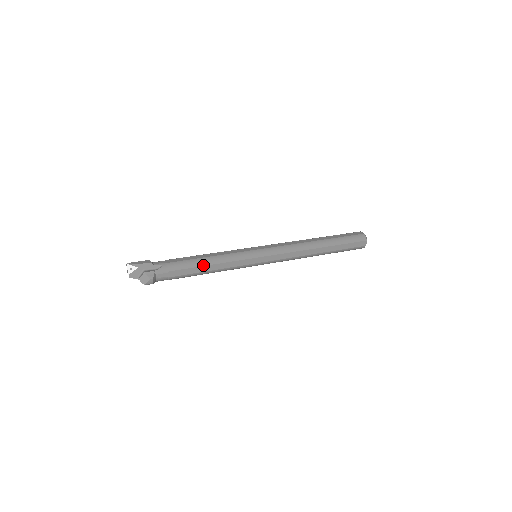
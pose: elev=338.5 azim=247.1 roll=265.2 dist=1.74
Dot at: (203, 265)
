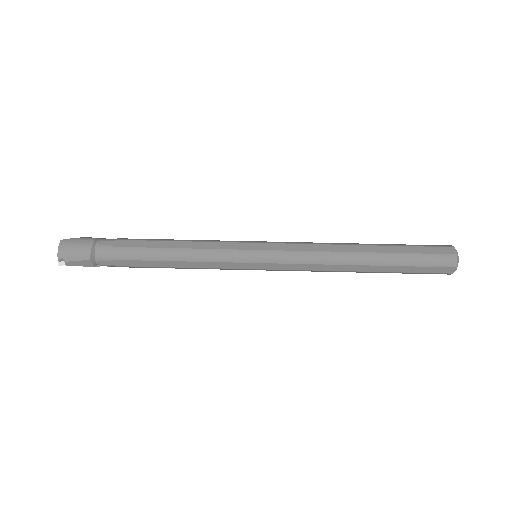
Dot at: occluded
